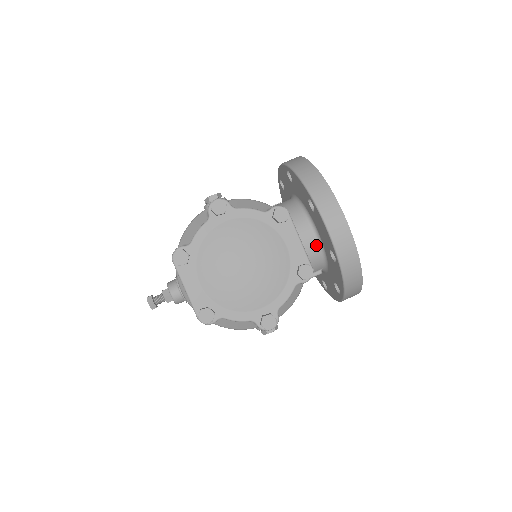
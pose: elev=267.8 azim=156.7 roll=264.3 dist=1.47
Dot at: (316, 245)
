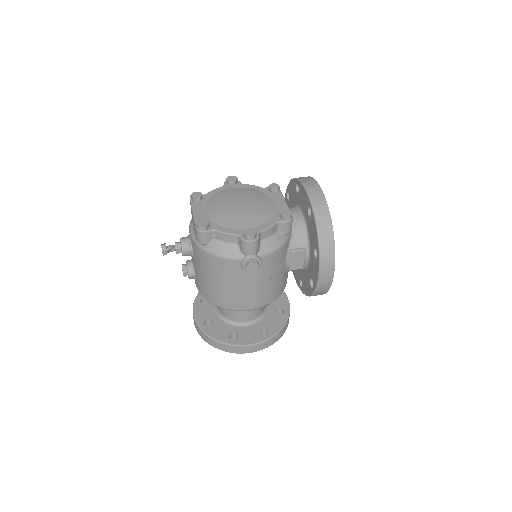
Dot at: (300, 220)
